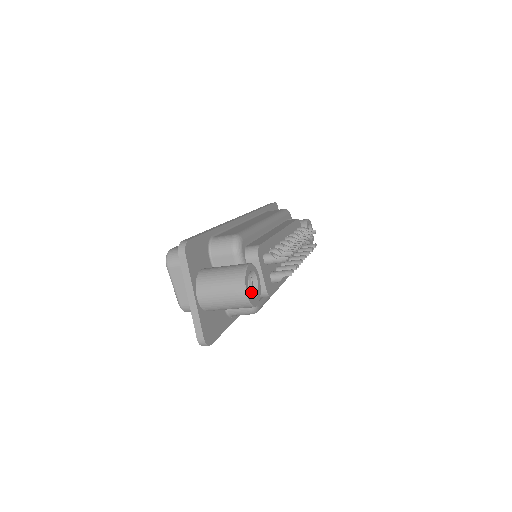
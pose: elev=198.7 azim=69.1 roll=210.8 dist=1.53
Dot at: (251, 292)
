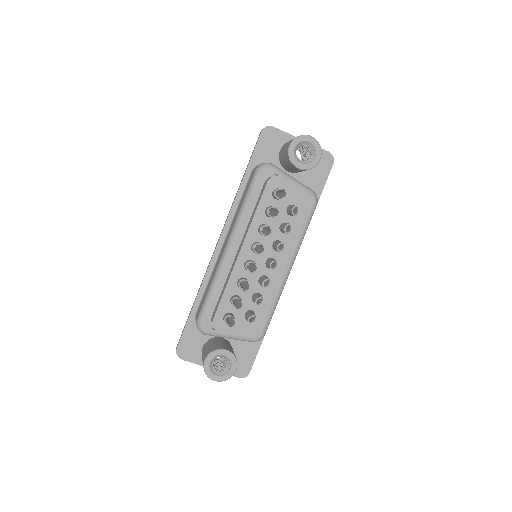
Dot at: (229, 360)
